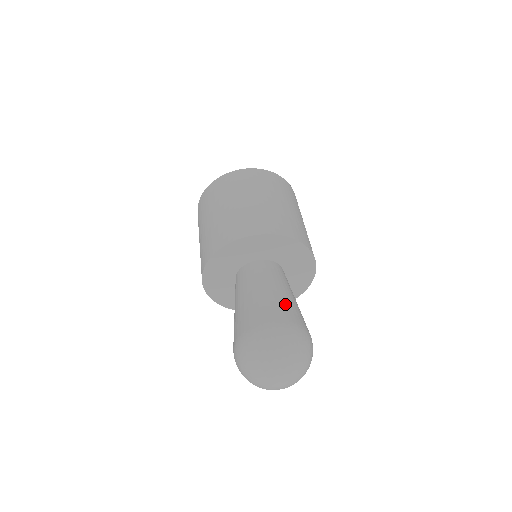
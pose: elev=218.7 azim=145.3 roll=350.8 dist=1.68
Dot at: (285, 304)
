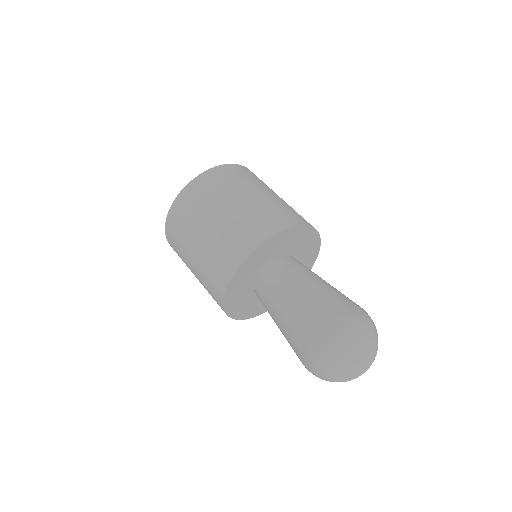
Dot at: (325, 296)
